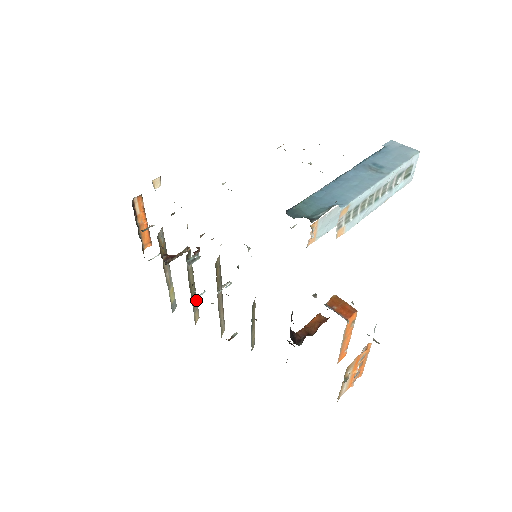
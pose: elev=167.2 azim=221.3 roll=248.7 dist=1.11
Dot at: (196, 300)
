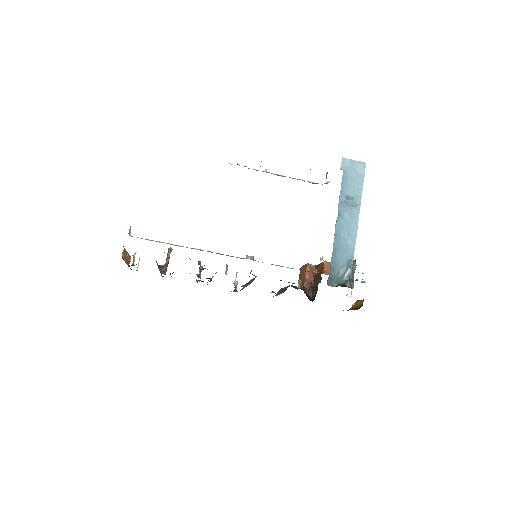
Dot at: occluded
